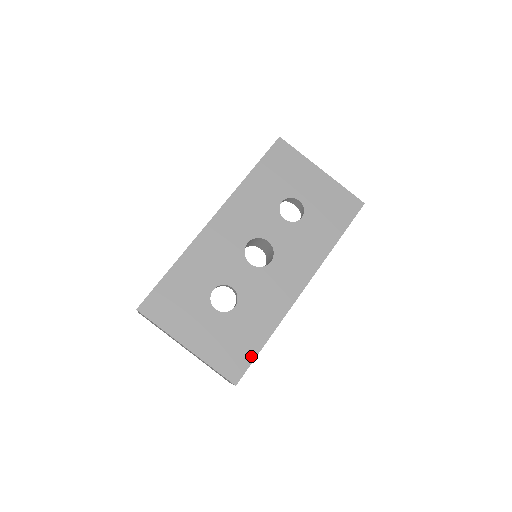
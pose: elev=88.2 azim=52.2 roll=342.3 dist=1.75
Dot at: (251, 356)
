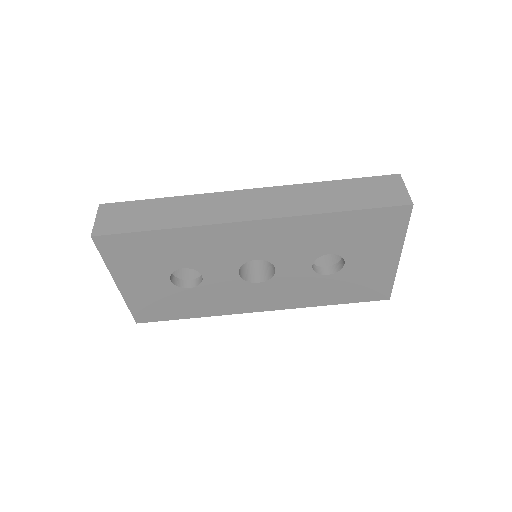
Dot at: (168, 318)
